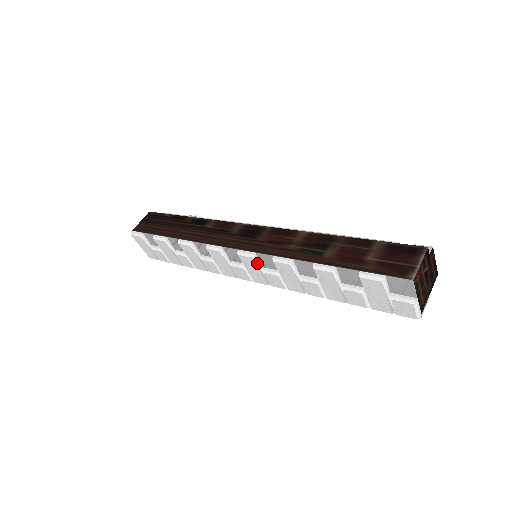
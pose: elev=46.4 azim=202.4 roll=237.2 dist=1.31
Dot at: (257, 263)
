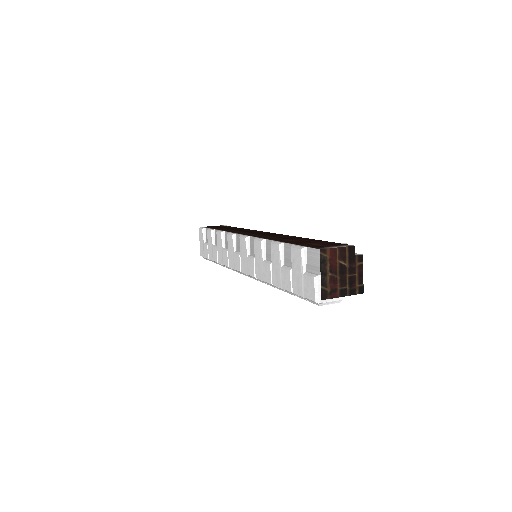
Dot at: (247, 246)
